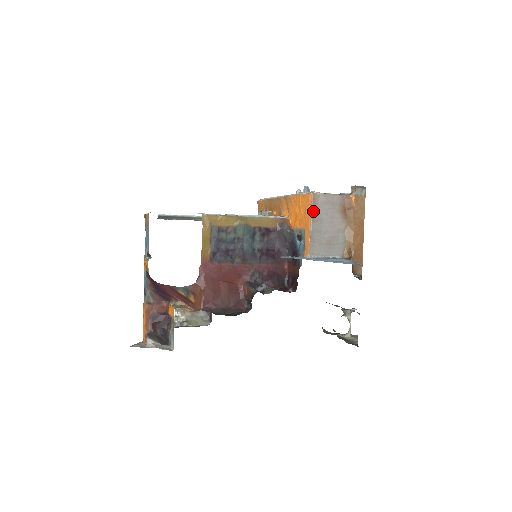
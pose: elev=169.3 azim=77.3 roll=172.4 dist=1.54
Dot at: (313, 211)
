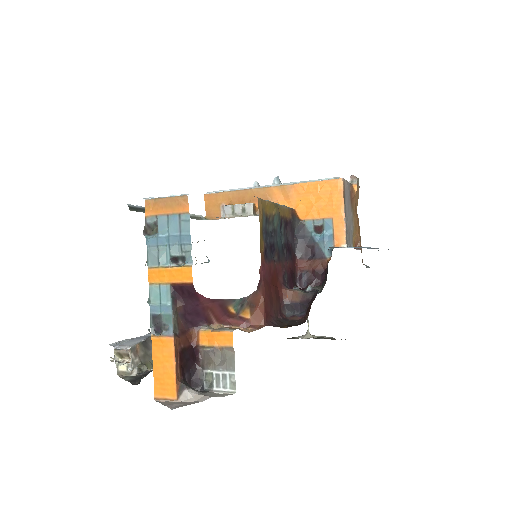
Dot at: (344, 197)
